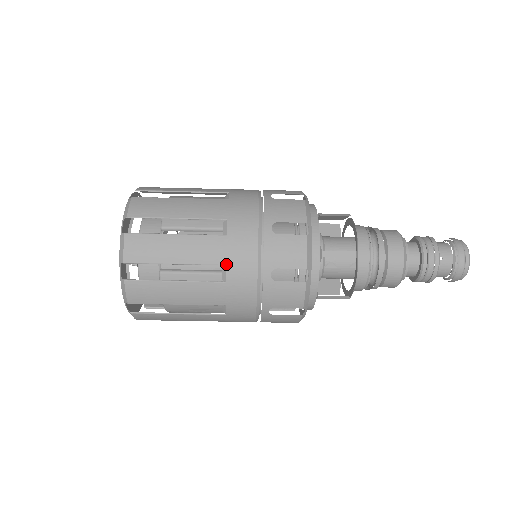
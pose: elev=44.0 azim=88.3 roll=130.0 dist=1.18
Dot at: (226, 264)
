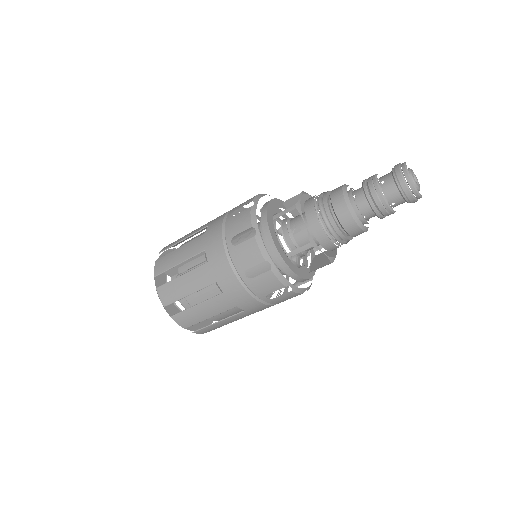
Dot at: (205, 249)
